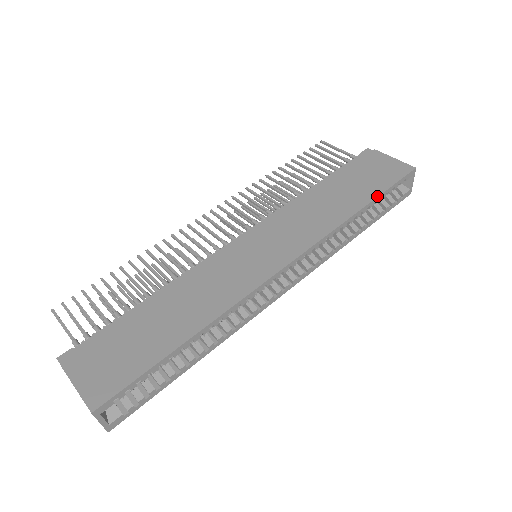
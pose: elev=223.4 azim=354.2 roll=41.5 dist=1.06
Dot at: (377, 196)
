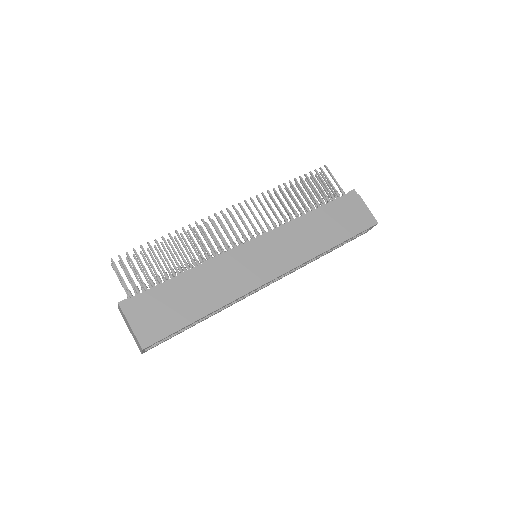
Dot at: (347, 239)
